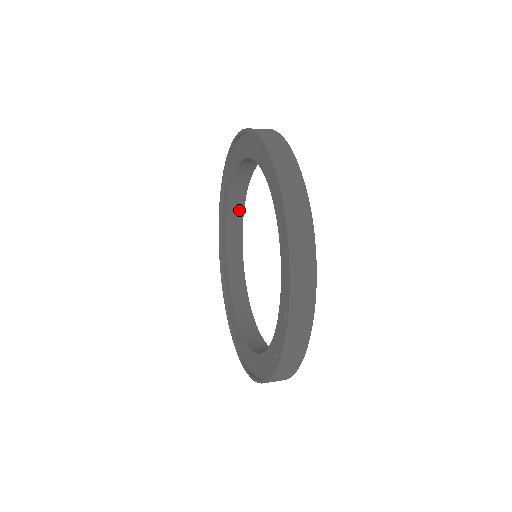
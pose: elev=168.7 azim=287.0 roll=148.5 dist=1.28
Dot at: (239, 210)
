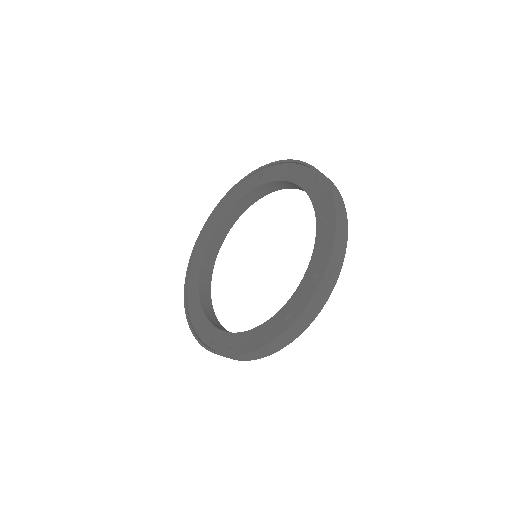
Dot at: (243, 208)
